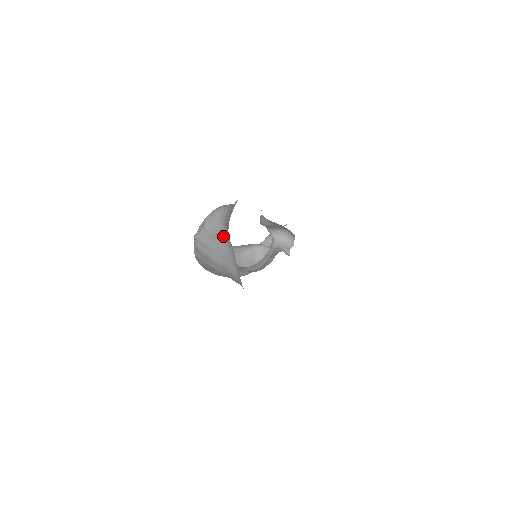
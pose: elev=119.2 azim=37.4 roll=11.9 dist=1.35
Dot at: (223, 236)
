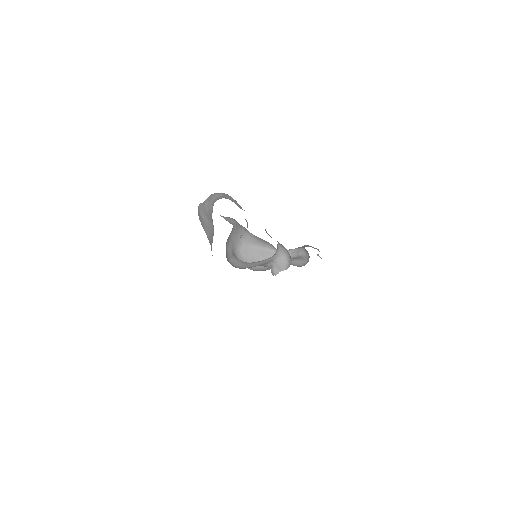
Dot at: (212, 220)
